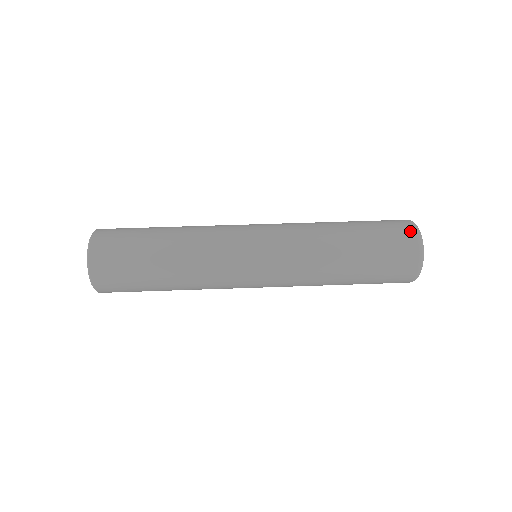
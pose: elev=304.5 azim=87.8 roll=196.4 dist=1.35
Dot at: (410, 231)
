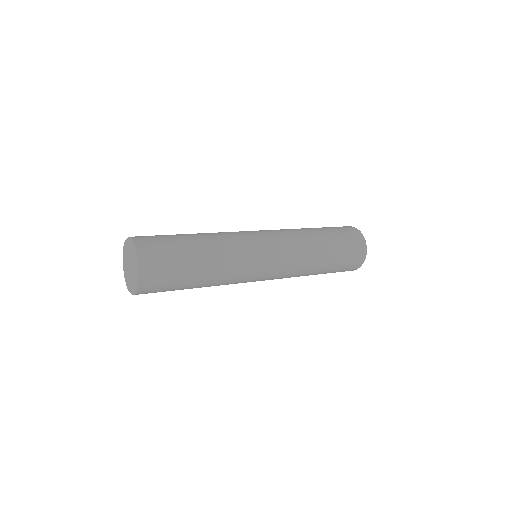
Dot at: (357, 232)
